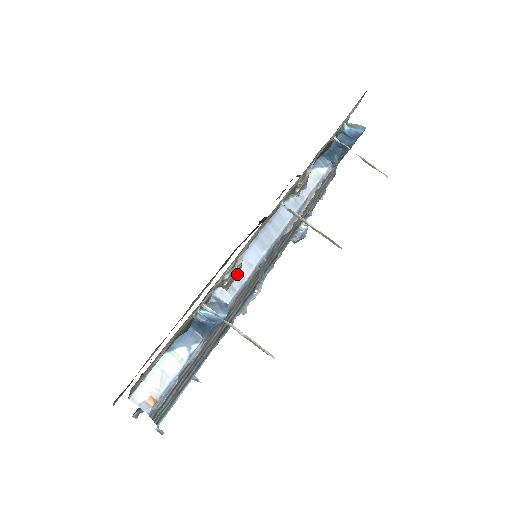
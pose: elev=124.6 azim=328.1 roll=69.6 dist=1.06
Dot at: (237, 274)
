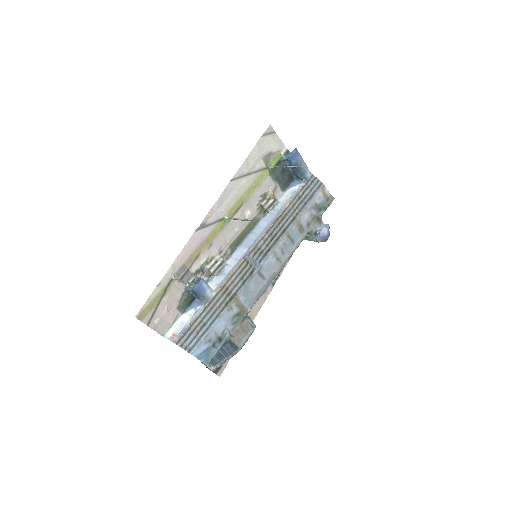
Dot at: (224, 266)
